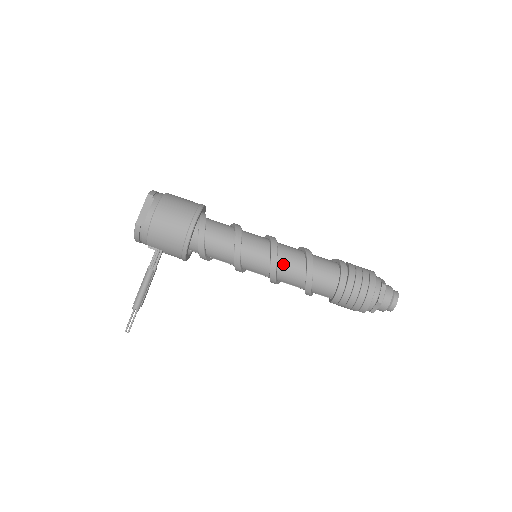
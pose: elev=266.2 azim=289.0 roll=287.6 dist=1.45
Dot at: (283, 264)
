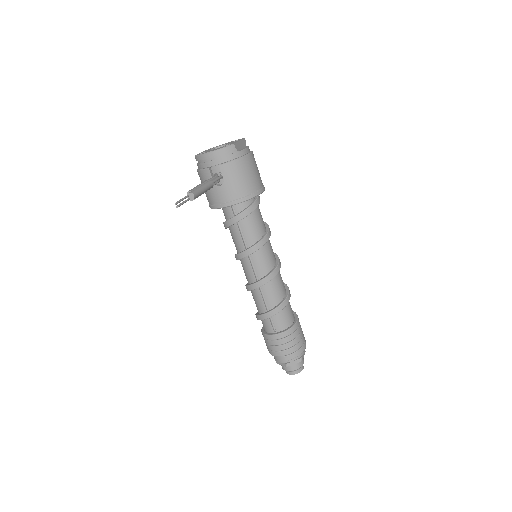
Dot at: (278, 277)
